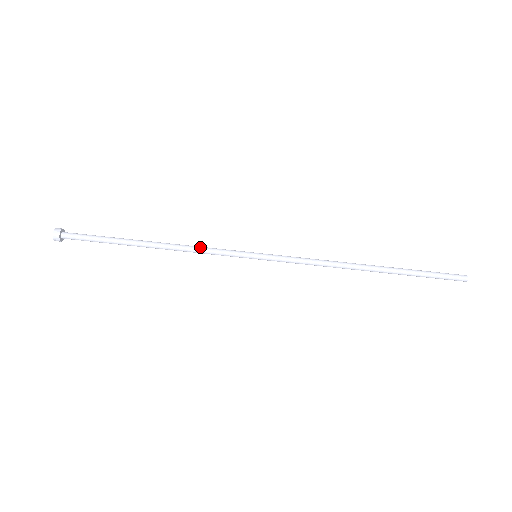
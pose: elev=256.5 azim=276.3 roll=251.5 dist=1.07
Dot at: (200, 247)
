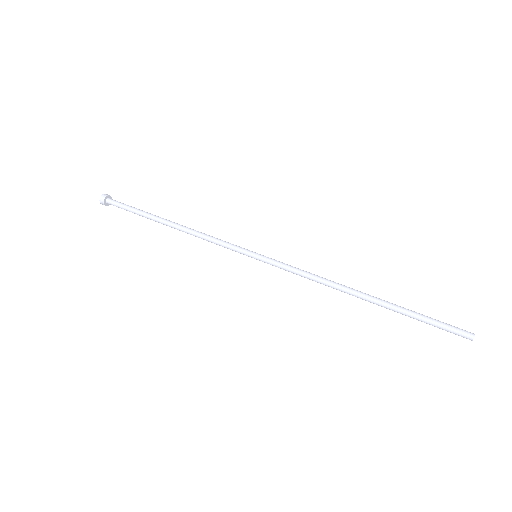
Dot at: occluded
